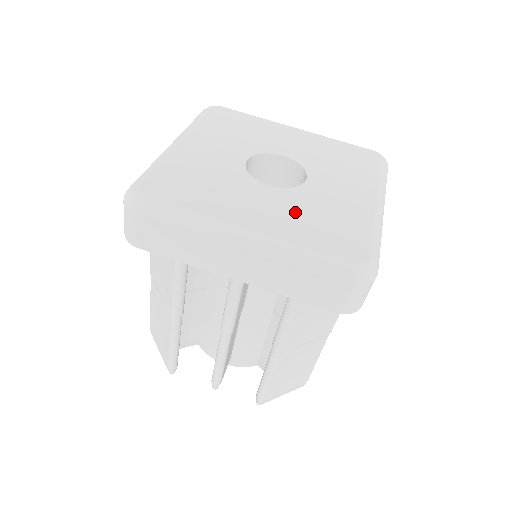
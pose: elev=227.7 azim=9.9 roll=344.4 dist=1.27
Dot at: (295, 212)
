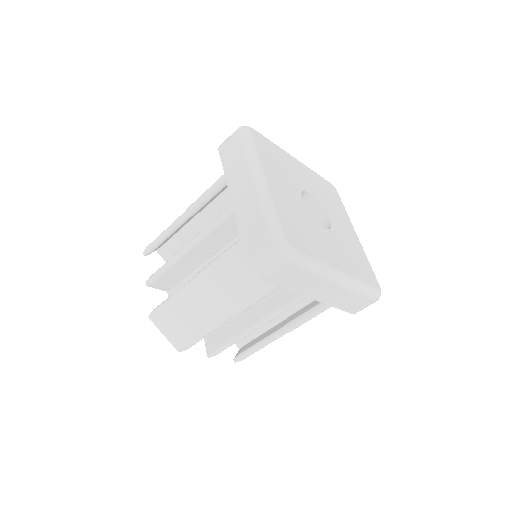
Dot at: (295, 211)
